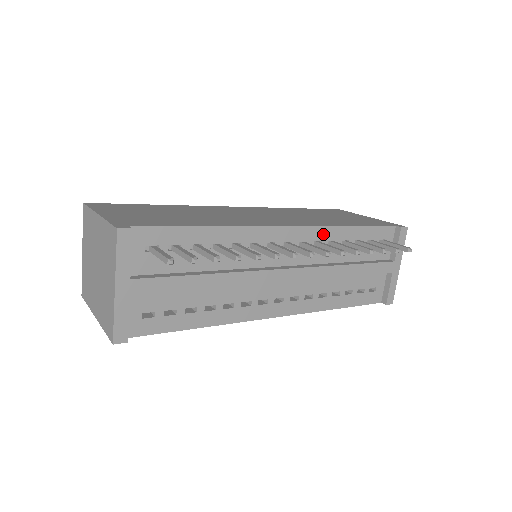
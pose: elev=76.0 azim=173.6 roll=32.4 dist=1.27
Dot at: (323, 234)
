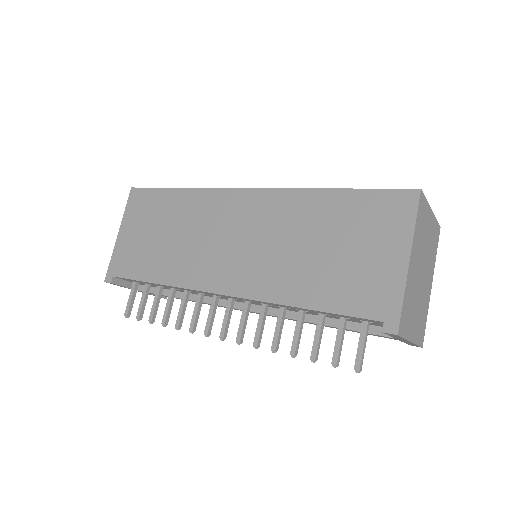
Dot at: (267, 303)
